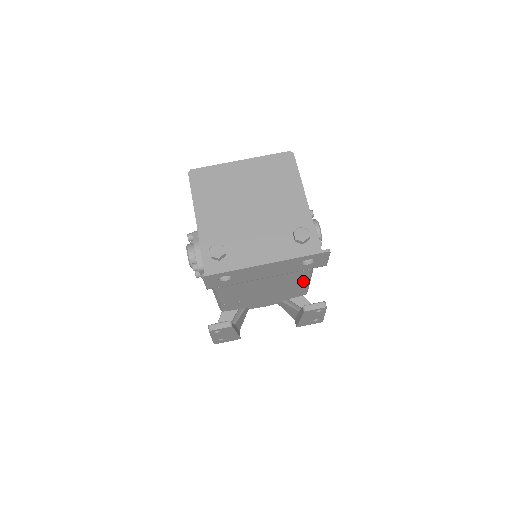
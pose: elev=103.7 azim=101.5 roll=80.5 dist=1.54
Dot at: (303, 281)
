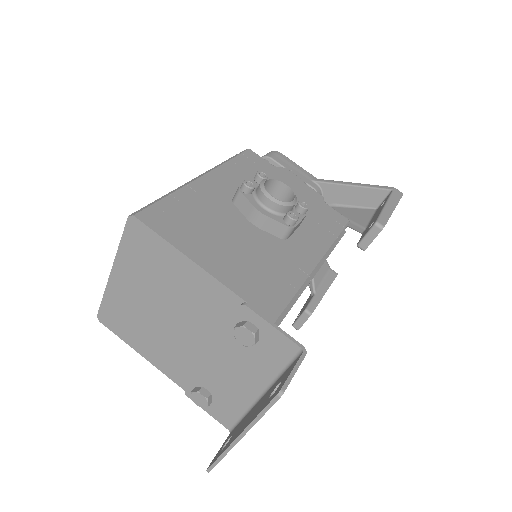
Dot at: occluded
